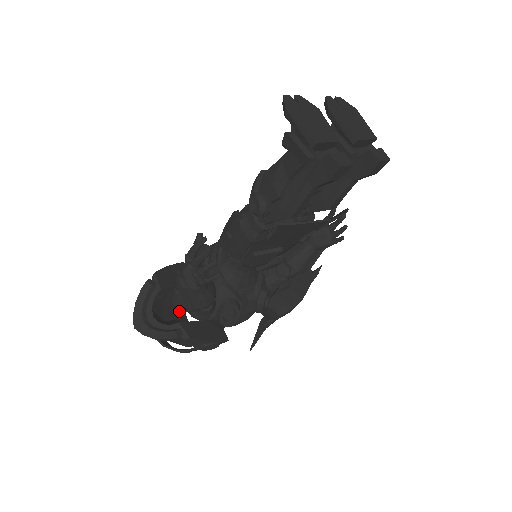
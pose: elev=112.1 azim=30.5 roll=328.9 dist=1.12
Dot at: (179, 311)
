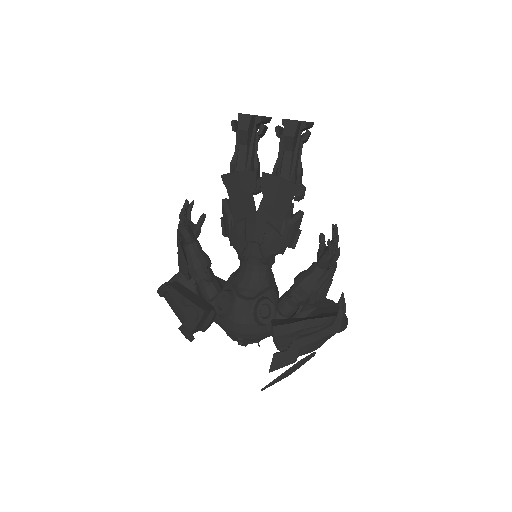
Dot at: occluded
